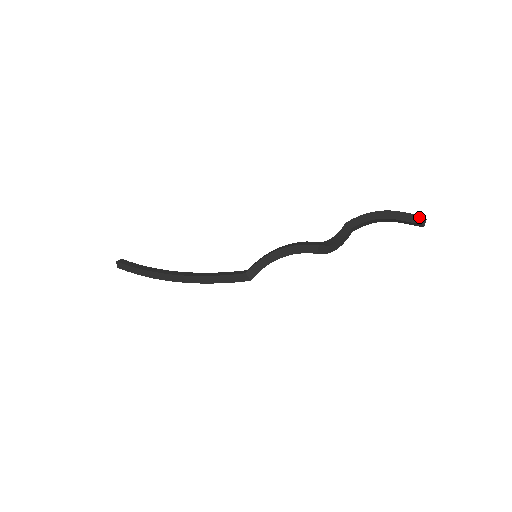
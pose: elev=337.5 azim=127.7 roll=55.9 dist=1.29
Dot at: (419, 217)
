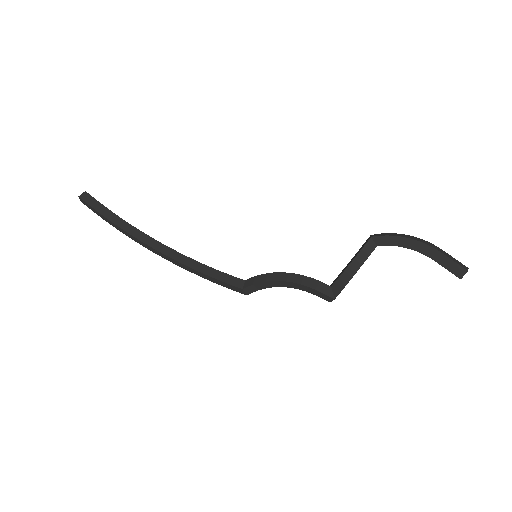
Dot at: (461, 270)
